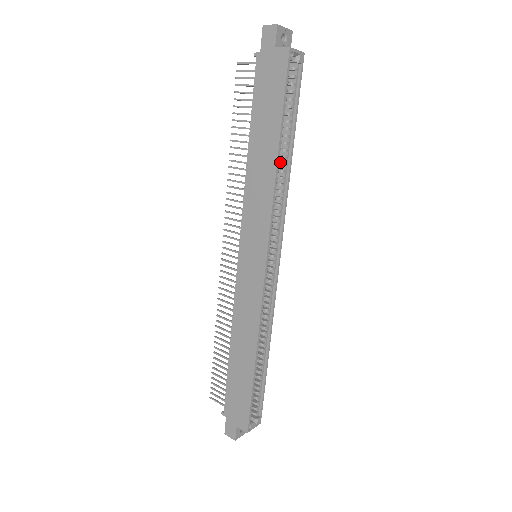
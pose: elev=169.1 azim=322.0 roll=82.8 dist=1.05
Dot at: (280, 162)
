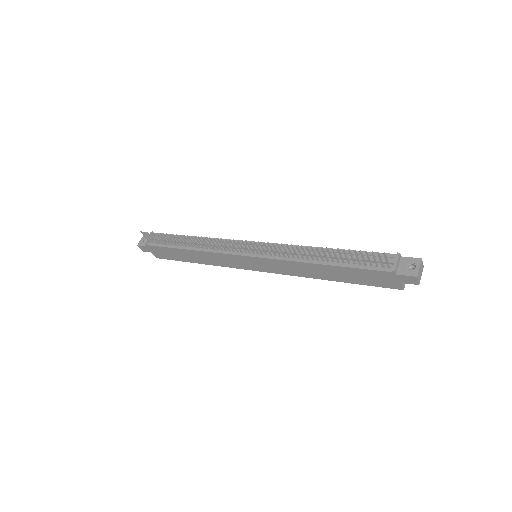
Dot at: occluded
